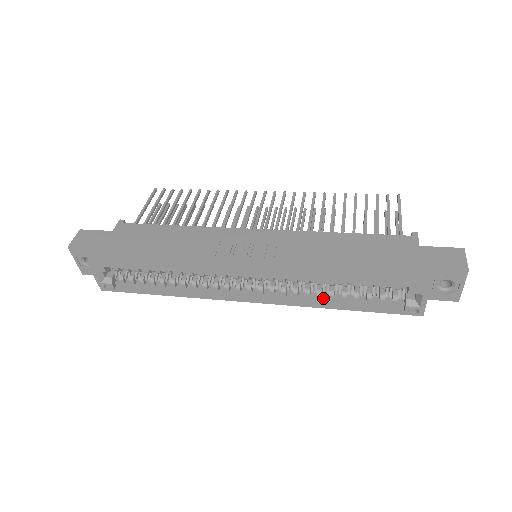
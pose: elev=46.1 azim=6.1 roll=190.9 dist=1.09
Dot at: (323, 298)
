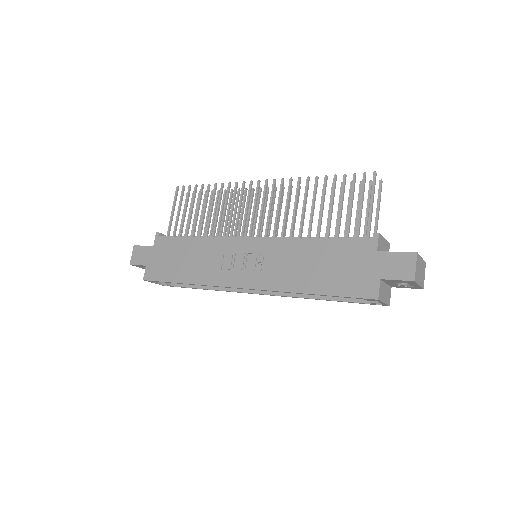
Dot at: occluded
